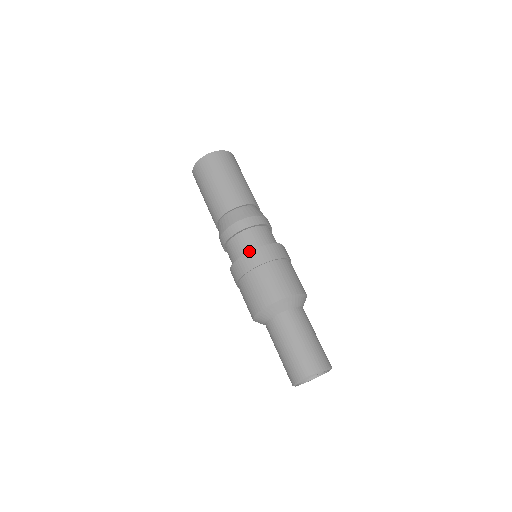
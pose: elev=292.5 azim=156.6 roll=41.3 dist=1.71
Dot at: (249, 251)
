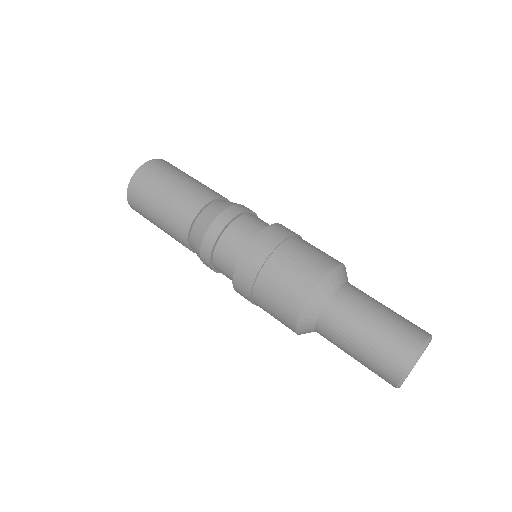
Dot at: occluded
